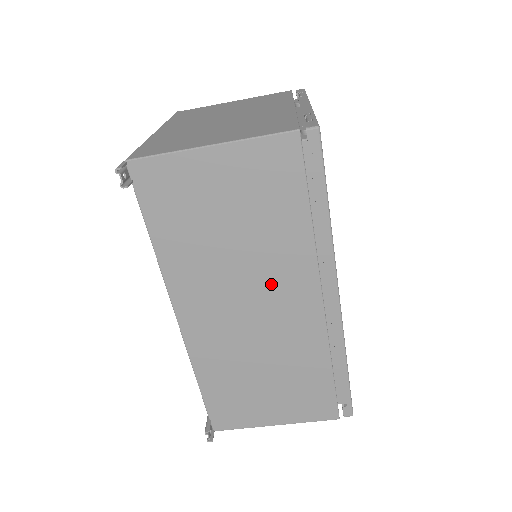
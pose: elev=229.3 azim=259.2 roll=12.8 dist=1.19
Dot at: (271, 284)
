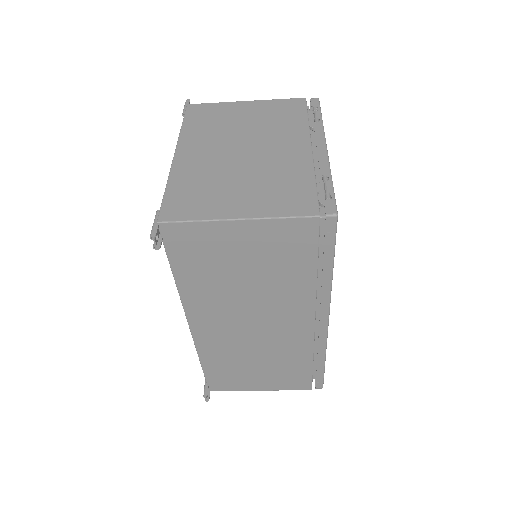
Dot at: (274, 311)
